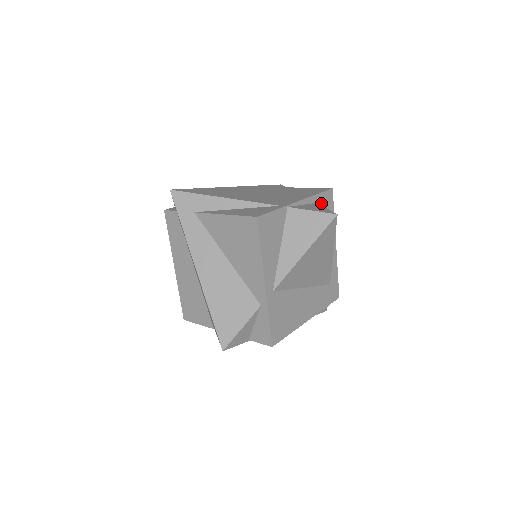
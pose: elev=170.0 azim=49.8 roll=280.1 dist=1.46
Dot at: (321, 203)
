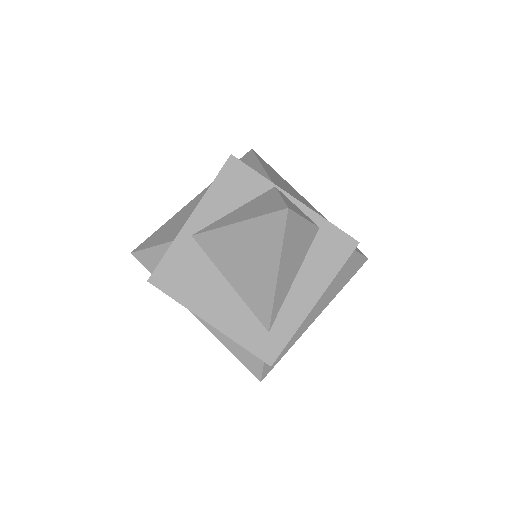
Dot at: (328, 237)
